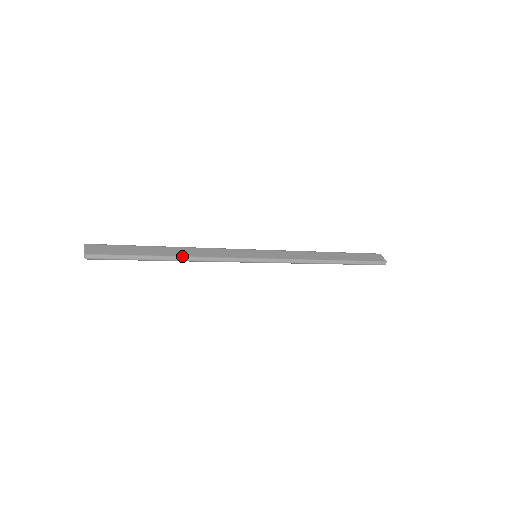
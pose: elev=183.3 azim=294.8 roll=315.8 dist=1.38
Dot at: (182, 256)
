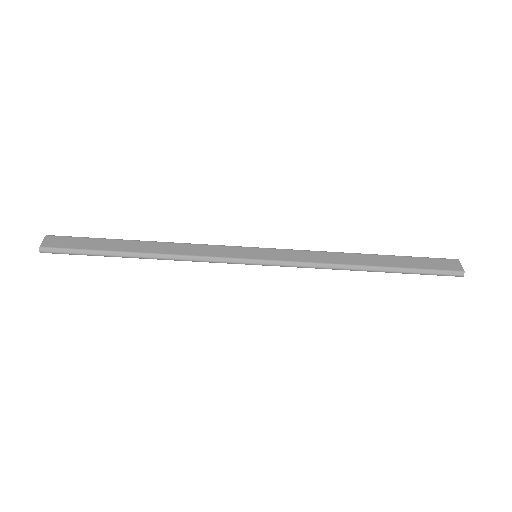
Dot at: (153, 253)
